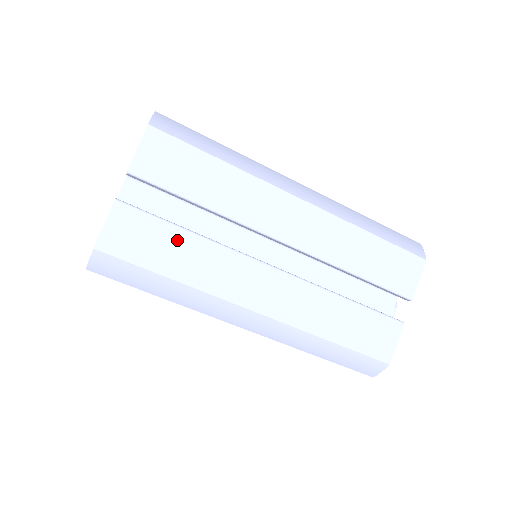
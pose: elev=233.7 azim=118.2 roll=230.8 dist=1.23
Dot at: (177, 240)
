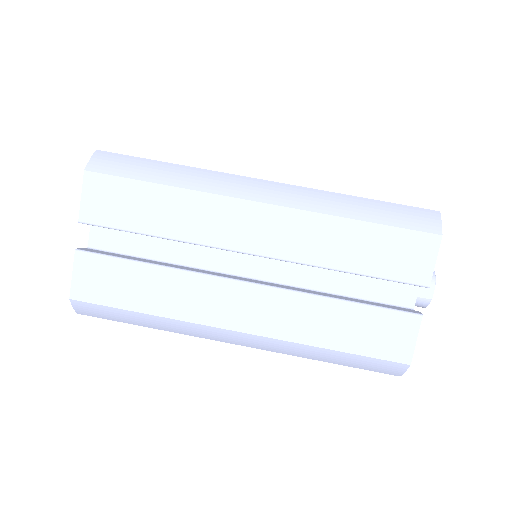
Dot at: occluded
